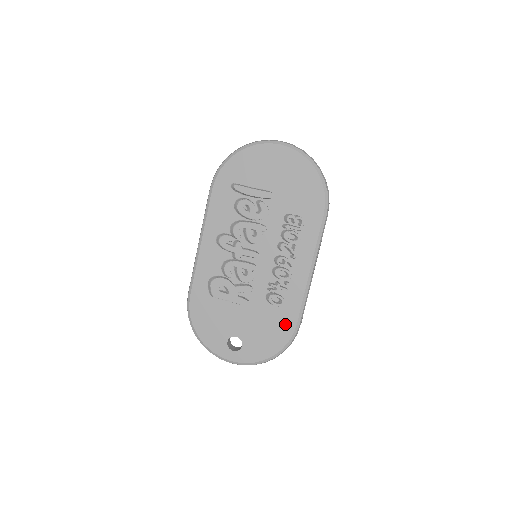
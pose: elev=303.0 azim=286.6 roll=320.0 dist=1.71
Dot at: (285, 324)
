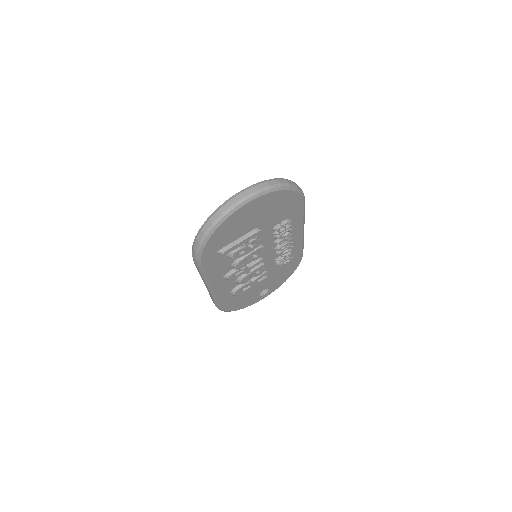
Dot at: (294, 262)
